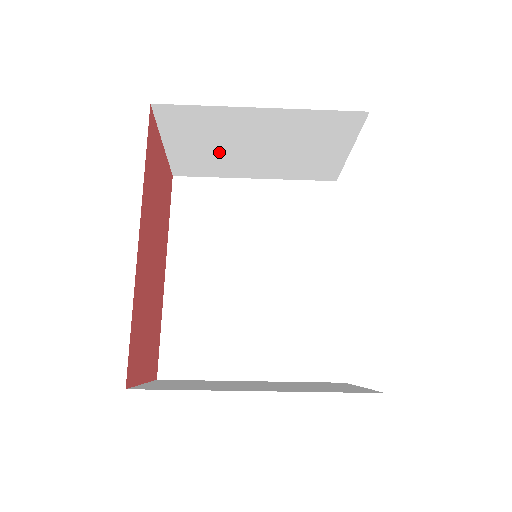
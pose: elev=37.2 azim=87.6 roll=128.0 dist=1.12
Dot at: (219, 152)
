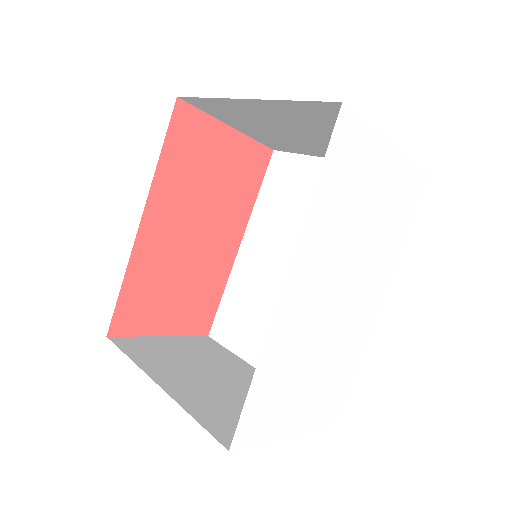
Dot at: (275, 134)
